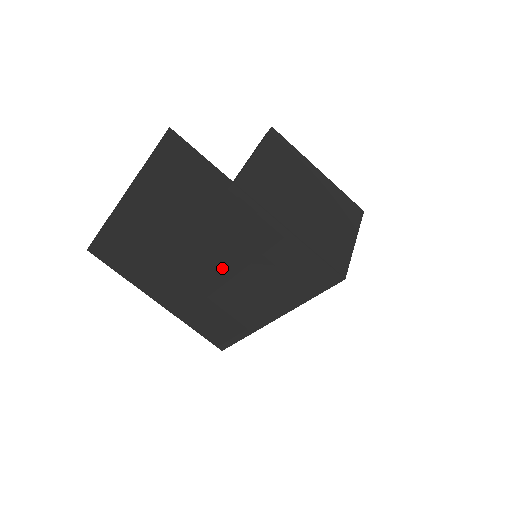
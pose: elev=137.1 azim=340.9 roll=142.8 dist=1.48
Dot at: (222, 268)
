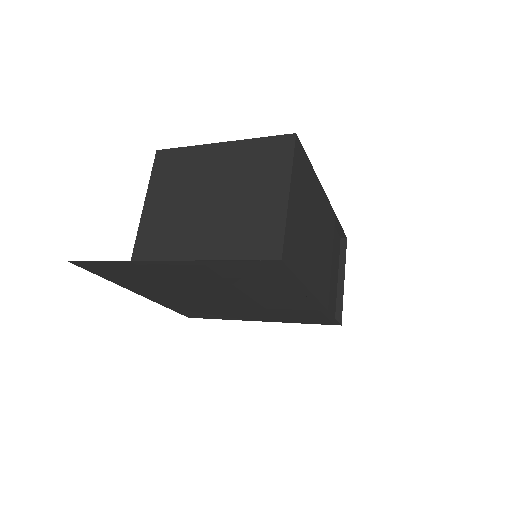
Dot at: (232, 294)
